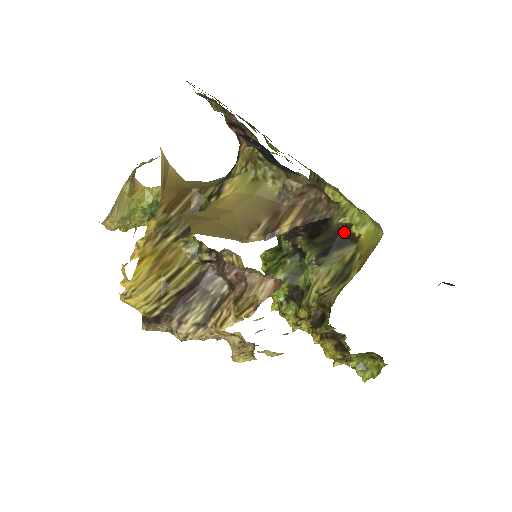
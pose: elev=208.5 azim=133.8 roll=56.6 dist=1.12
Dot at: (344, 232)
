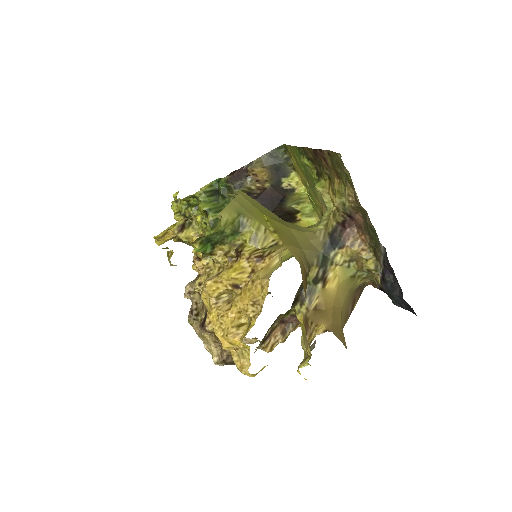
Dot at: (291, 214)
